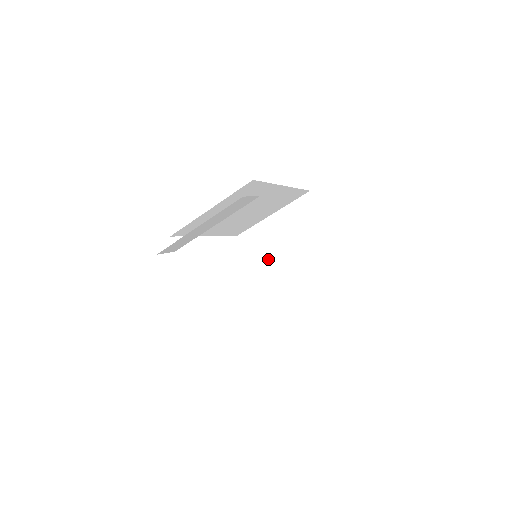
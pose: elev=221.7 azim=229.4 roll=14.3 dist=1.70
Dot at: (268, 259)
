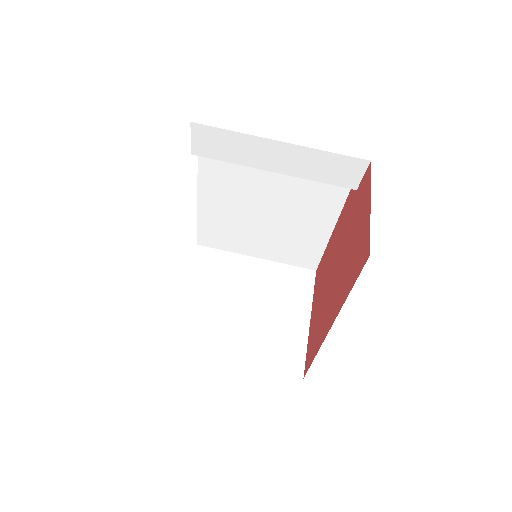
Dot at: (214, 292)
